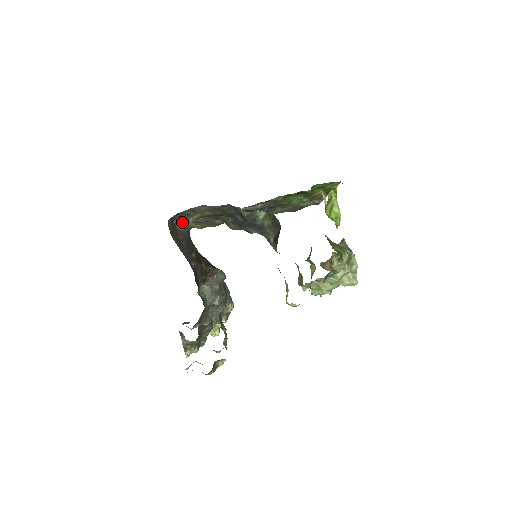
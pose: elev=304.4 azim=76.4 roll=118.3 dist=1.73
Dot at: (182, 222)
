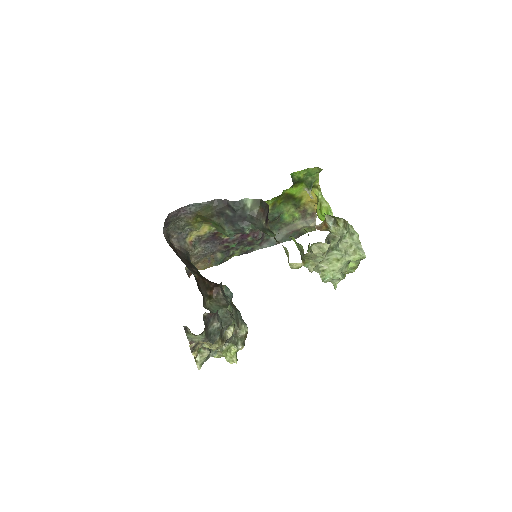
Dot at: (179, 242)
